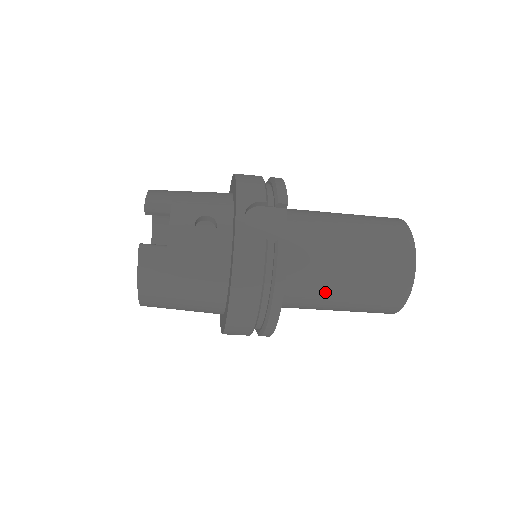
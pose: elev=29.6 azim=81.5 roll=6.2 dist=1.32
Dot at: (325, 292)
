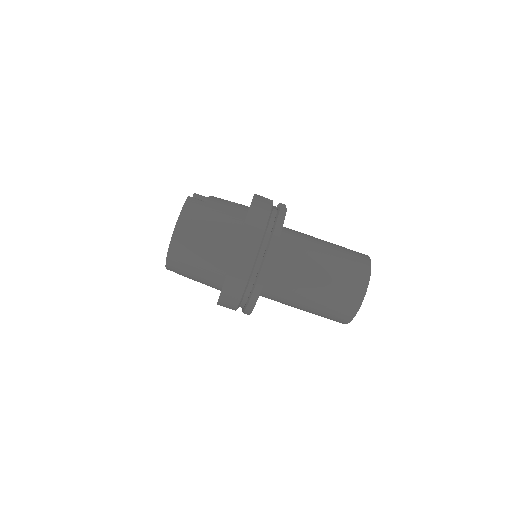
Dot at: (308, 261)
